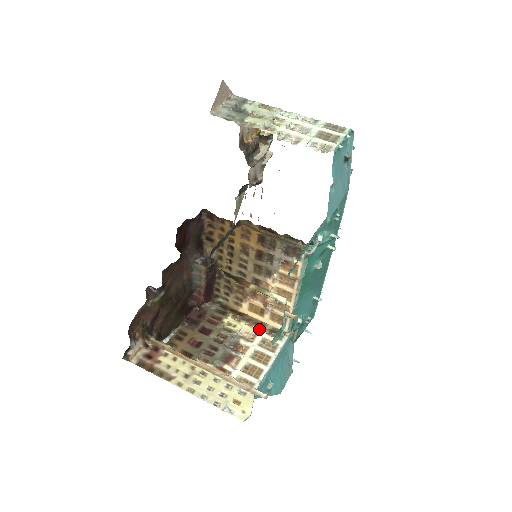
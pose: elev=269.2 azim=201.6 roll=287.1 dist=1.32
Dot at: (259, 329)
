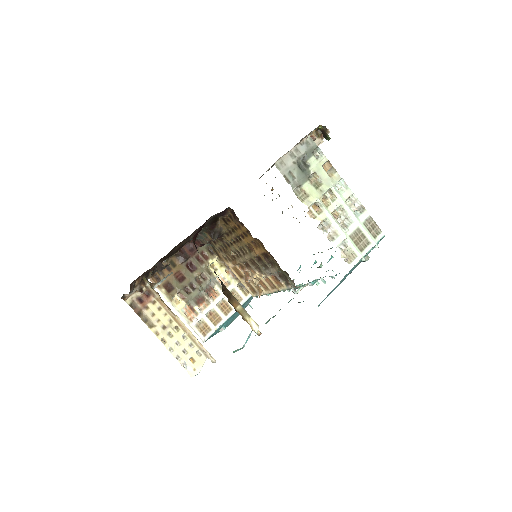
Dot at: (234, 279)
